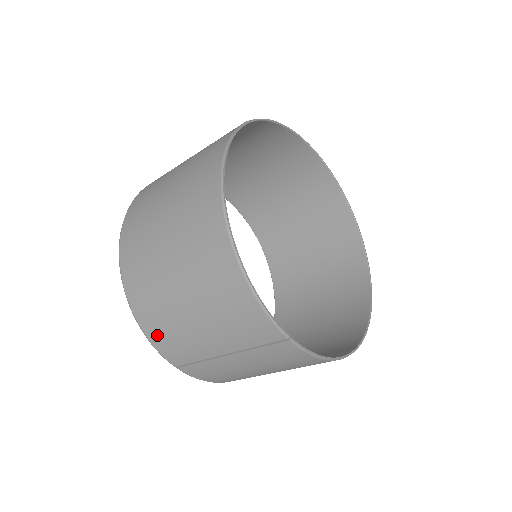
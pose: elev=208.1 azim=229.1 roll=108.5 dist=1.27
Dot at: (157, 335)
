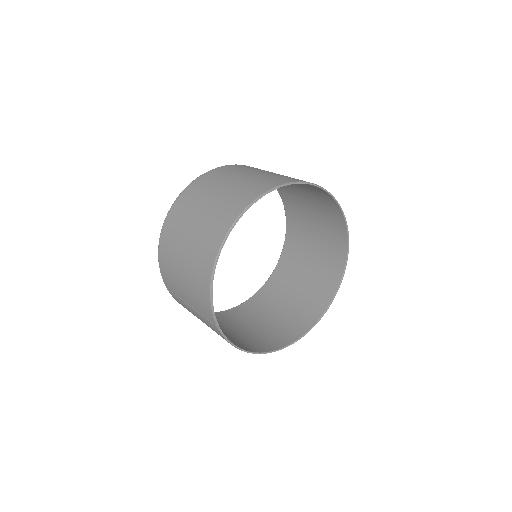
Dot at: (163, 266)
